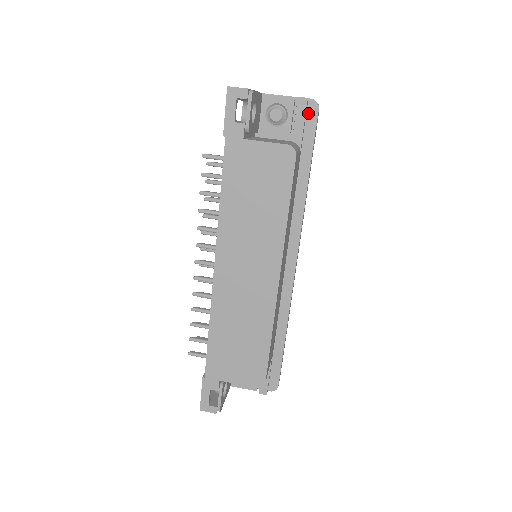
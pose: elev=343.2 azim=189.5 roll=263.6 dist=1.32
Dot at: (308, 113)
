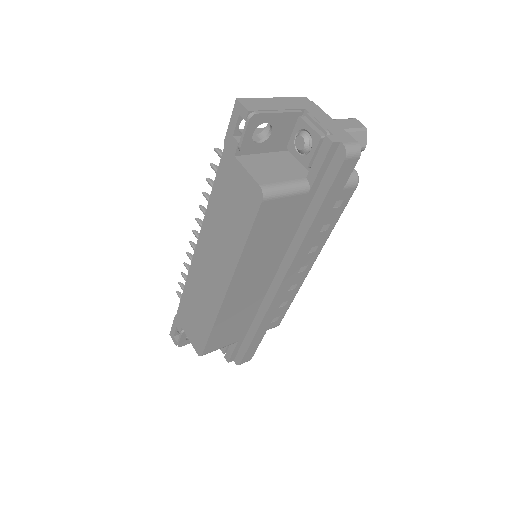
Dot at: (335, 157)
